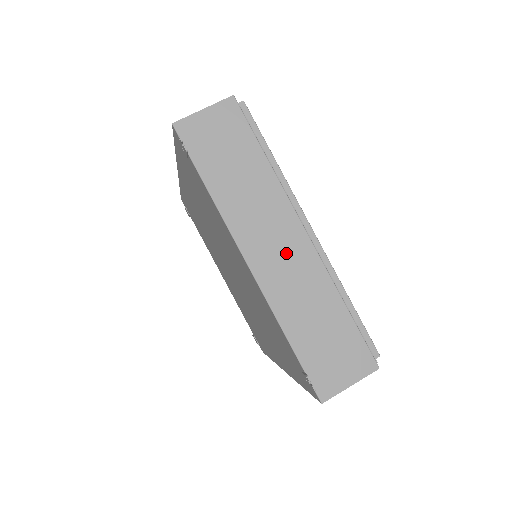
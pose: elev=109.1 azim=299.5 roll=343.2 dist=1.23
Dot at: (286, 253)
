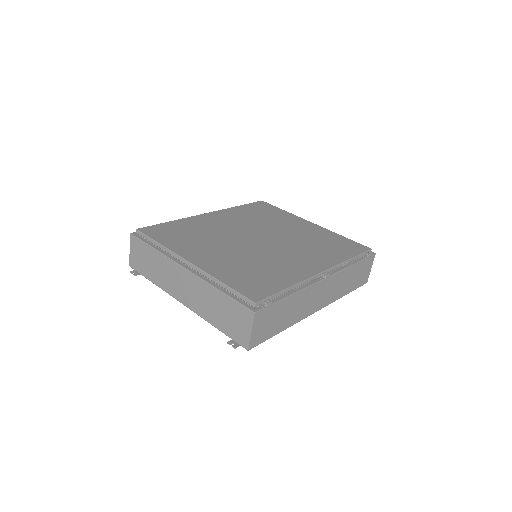
Dot at: (187, 286)
